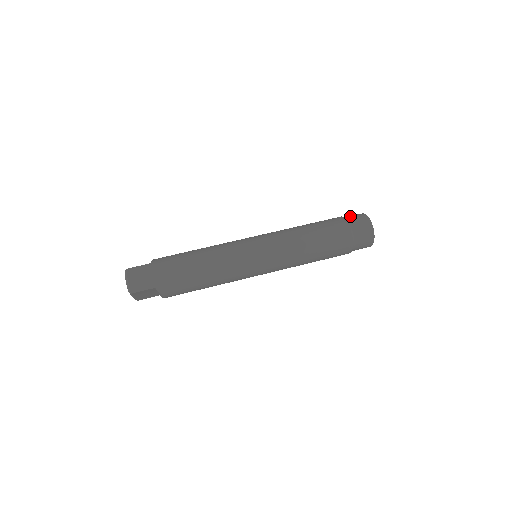
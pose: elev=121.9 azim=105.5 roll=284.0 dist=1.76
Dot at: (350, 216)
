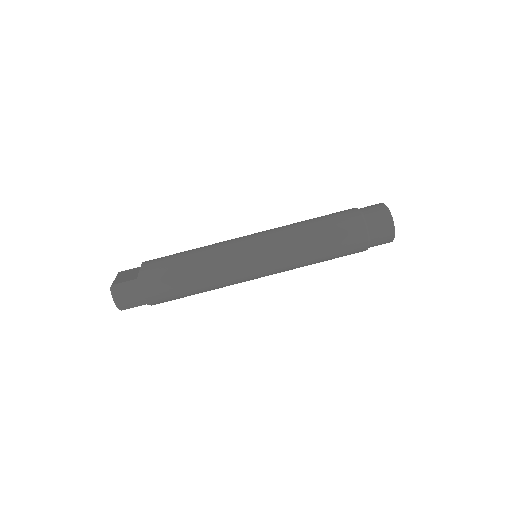
Dot at: (371, 213)
